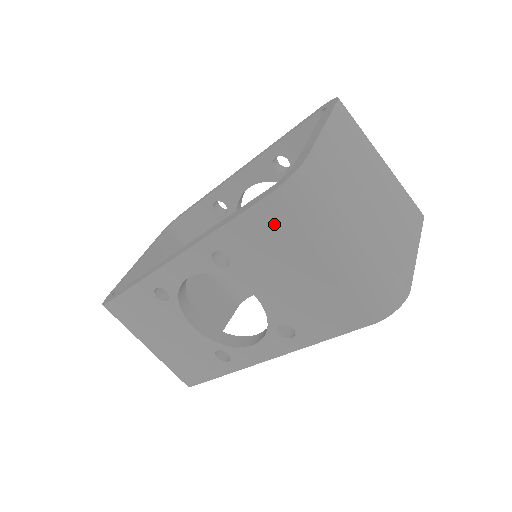
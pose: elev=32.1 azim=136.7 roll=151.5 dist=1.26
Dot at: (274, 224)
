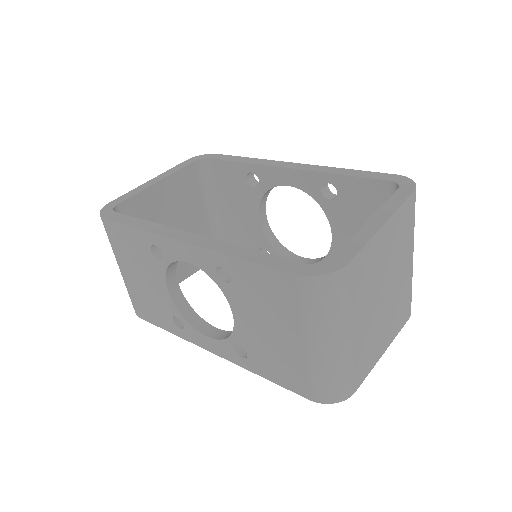
Dot at: (285, 293)
